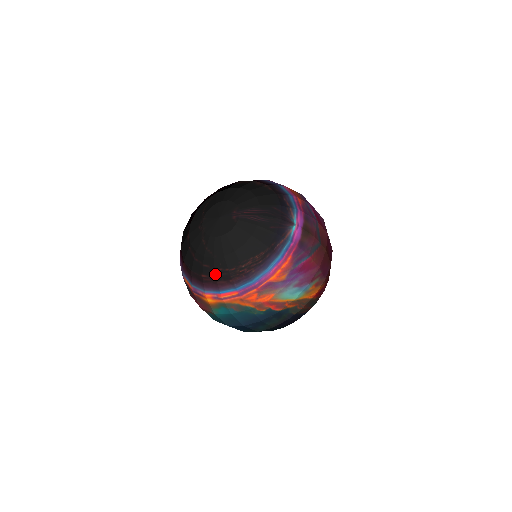
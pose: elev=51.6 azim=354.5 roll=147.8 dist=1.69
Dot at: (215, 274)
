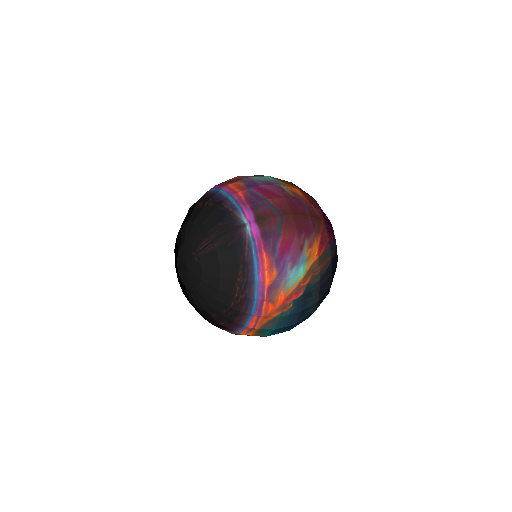
Dot at: (225, 318)
